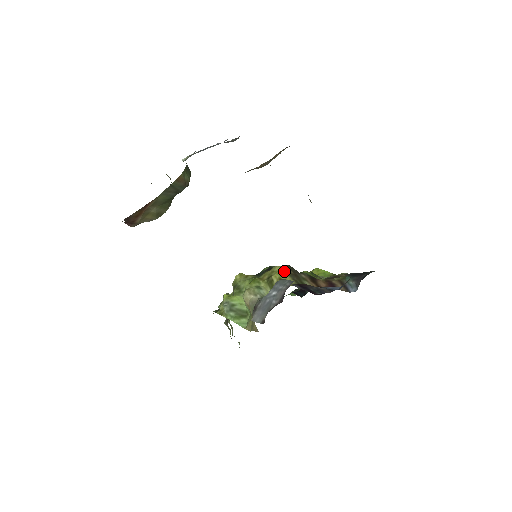
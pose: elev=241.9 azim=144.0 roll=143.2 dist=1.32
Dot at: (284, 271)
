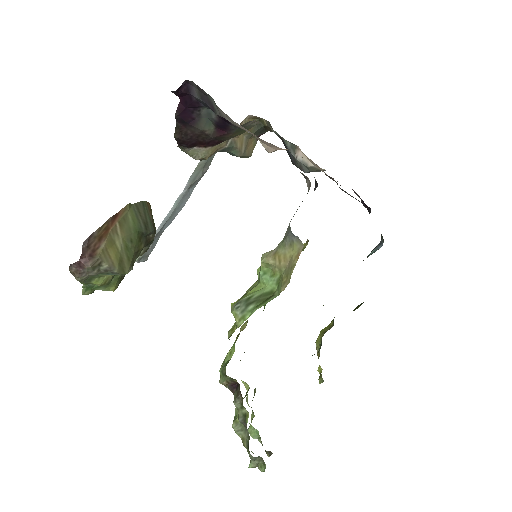
Dot at: occluded
